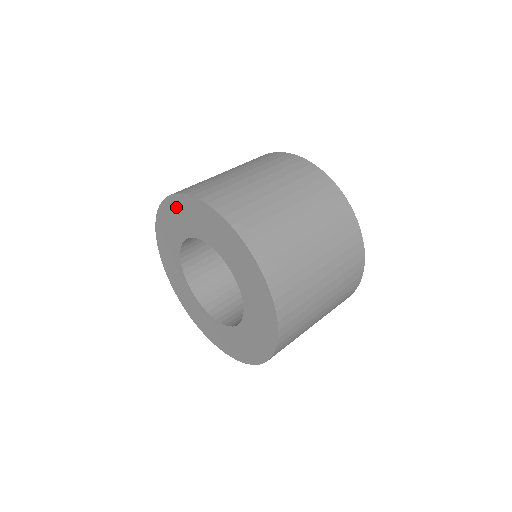
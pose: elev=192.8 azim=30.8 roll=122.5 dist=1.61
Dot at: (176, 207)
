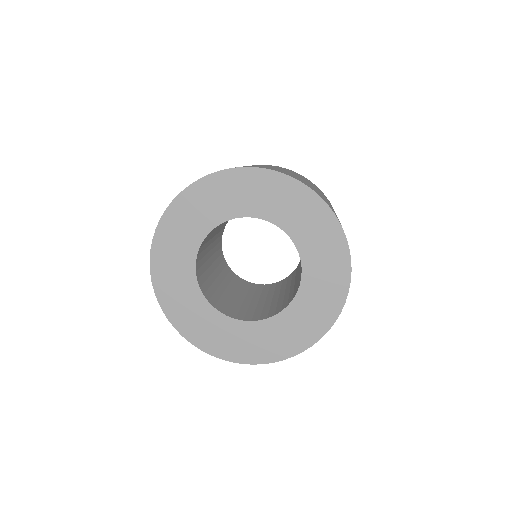
Dot at: (228, 183)
